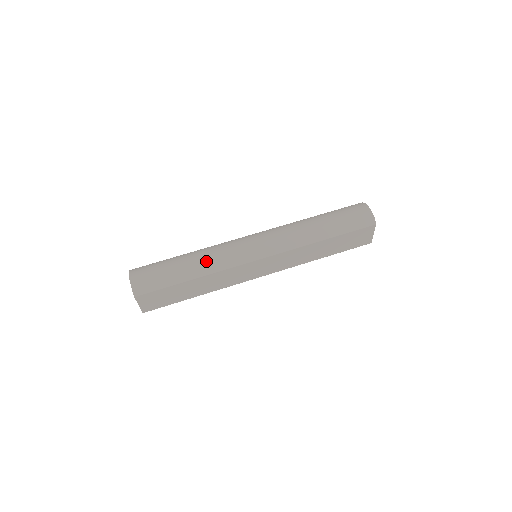
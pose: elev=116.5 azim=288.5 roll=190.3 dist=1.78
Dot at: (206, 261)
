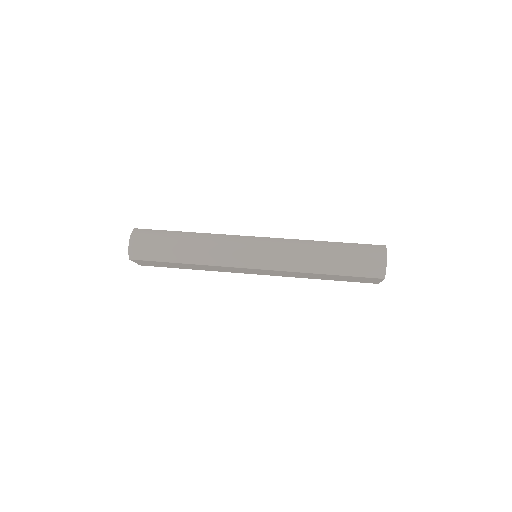
Dot at: (201, 252)
